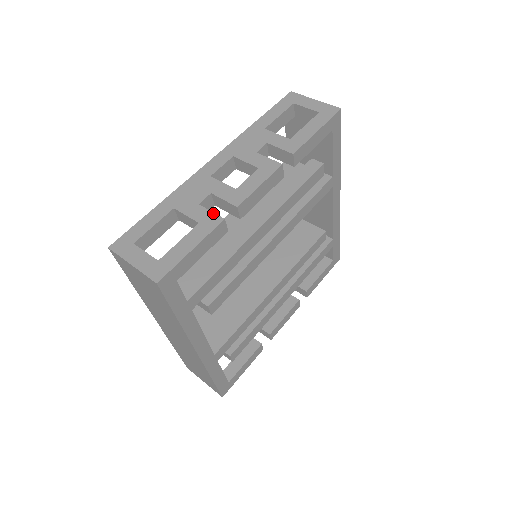
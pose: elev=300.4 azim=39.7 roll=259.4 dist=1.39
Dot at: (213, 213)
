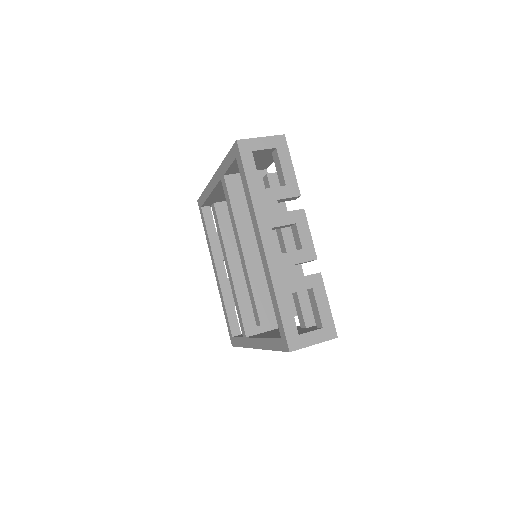
Dot at: (311, 275)
